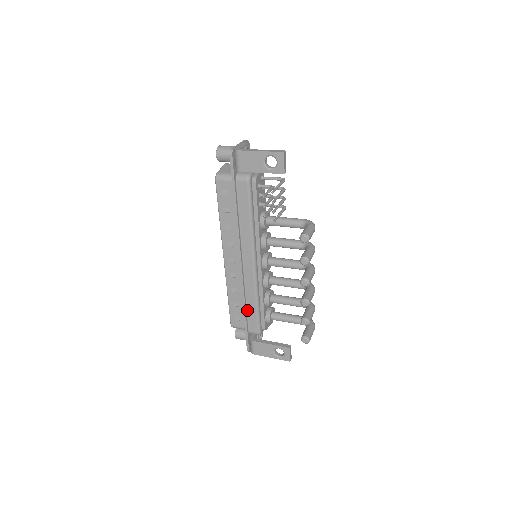
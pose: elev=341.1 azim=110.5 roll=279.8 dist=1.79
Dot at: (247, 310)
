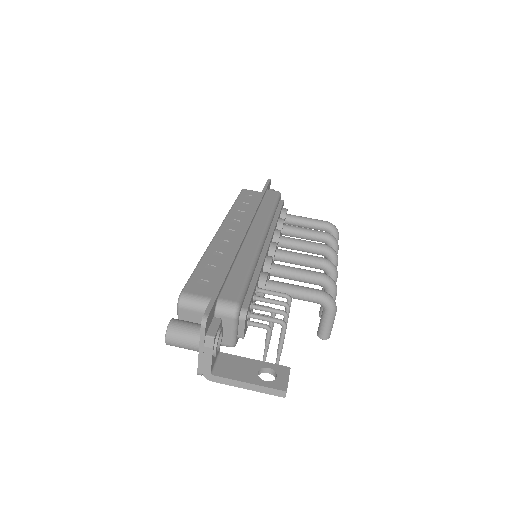
Dot at: occluded
